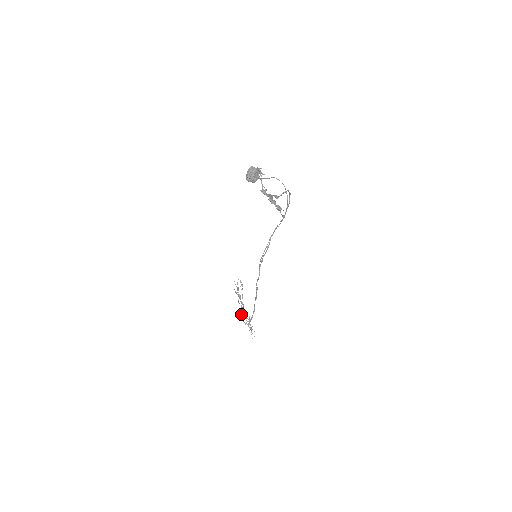
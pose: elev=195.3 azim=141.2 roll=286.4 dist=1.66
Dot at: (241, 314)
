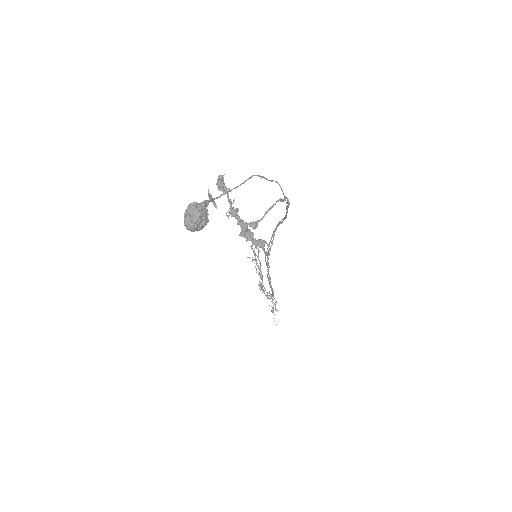
Dot at: occluded
